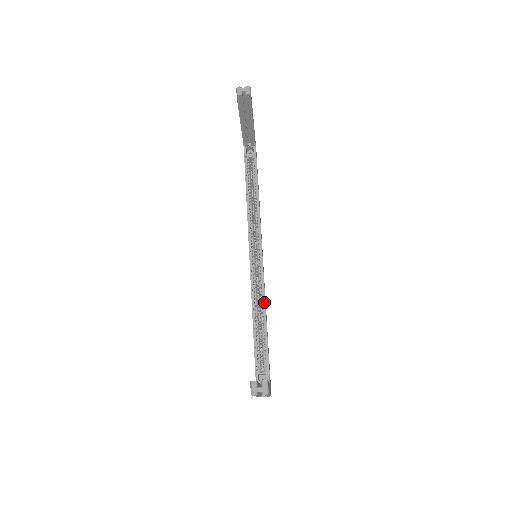
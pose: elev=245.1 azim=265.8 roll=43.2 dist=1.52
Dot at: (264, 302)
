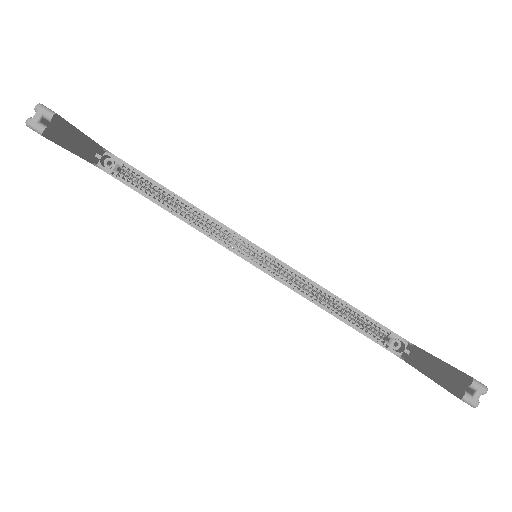
Dot at: (318, 286)
